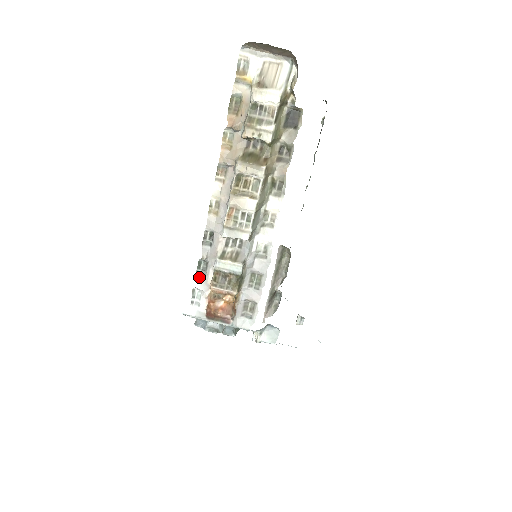
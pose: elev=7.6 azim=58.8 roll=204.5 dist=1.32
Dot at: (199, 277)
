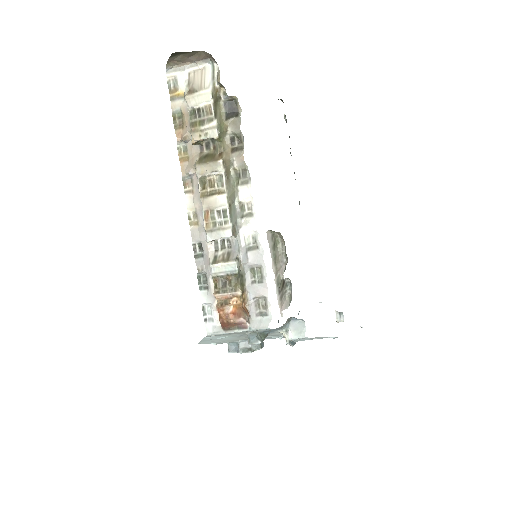
Dot at: (203, 292)
